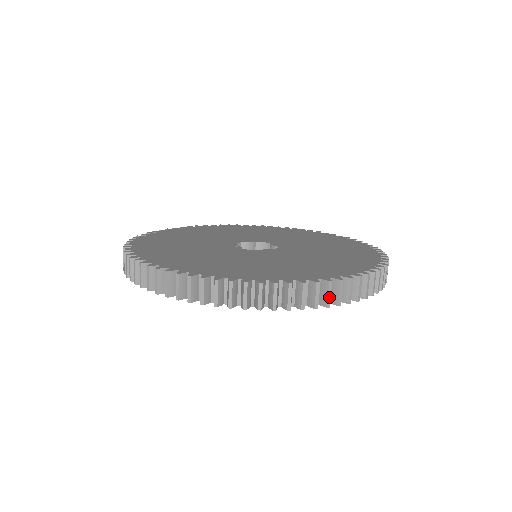
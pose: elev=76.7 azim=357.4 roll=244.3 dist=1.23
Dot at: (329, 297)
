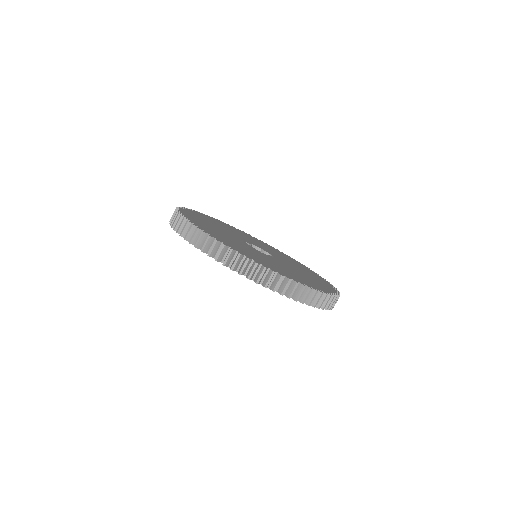
Dot at: occluded
